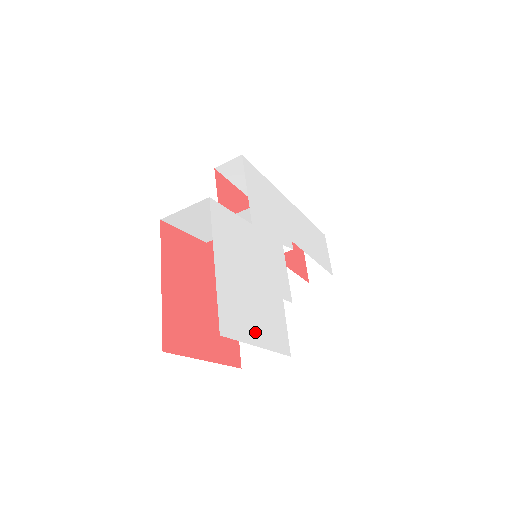
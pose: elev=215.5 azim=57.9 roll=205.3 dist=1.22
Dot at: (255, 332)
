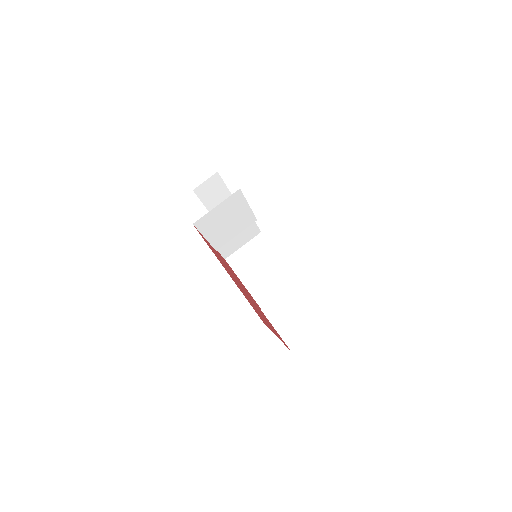
Dot at: occluded
